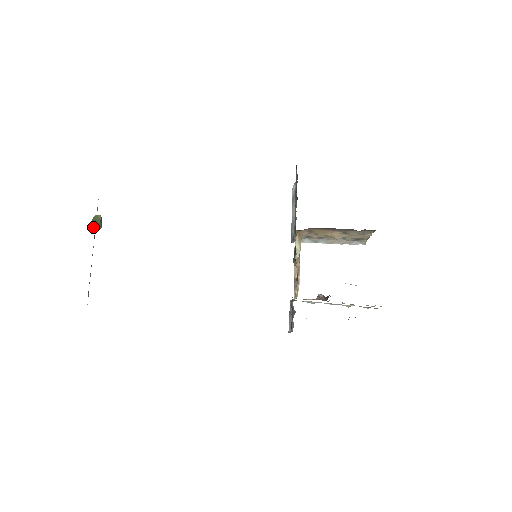
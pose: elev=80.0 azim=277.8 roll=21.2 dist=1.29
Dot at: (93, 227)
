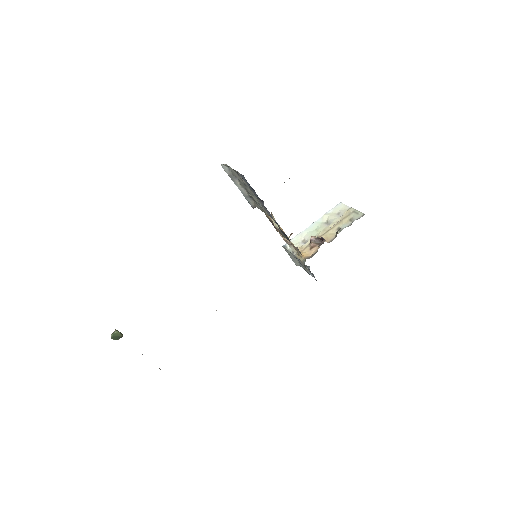
Dot at: occluded
